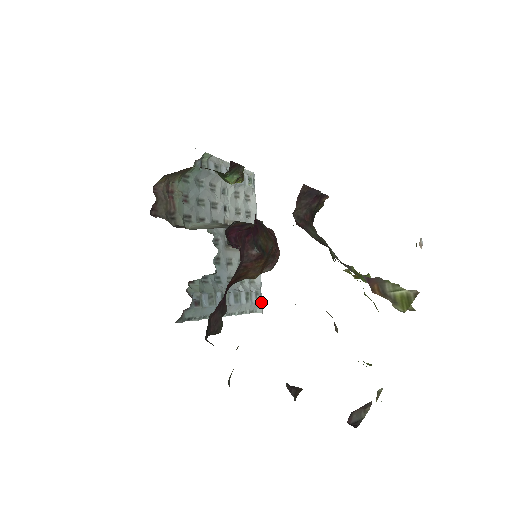
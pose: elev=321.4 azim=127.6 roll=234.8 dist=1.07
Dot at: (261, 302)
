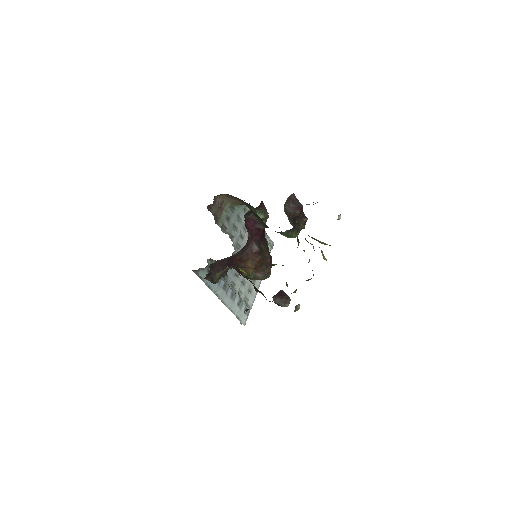
Dot at: occluded
